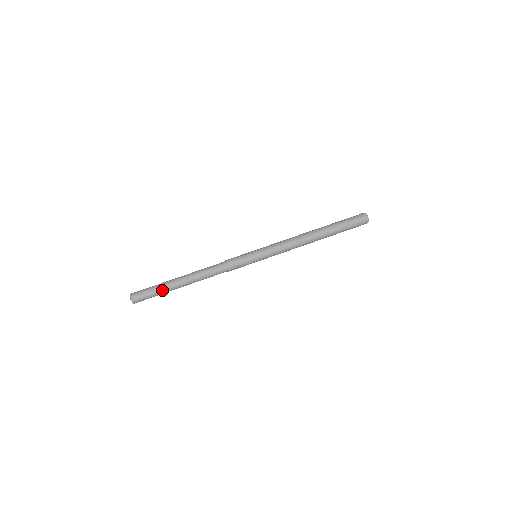
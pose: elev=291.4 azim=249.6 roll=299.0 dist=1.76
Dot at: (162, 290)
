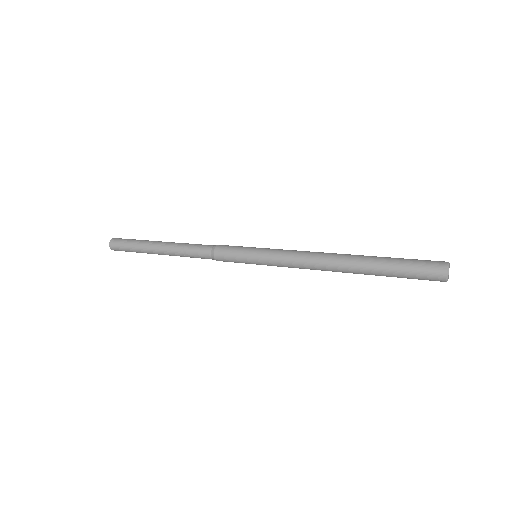
Dot at: (142, 241)
